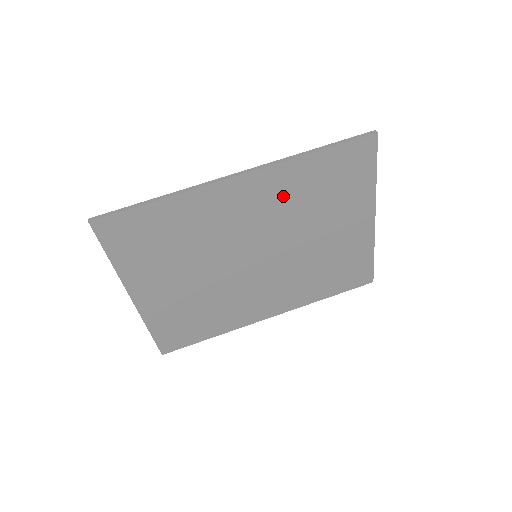
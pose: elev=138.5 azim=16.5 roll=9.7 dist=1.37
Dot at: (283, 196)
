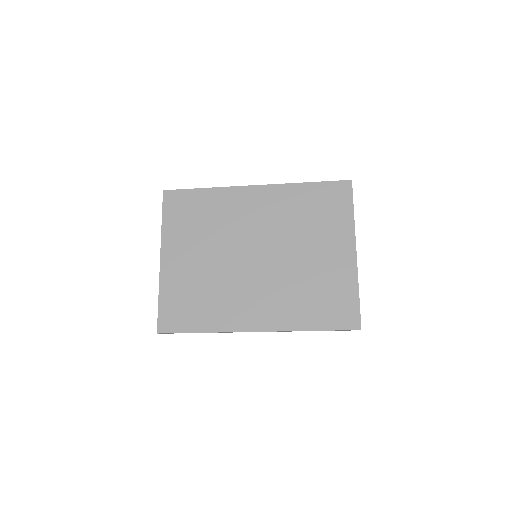
Dot at: (282, 209)
